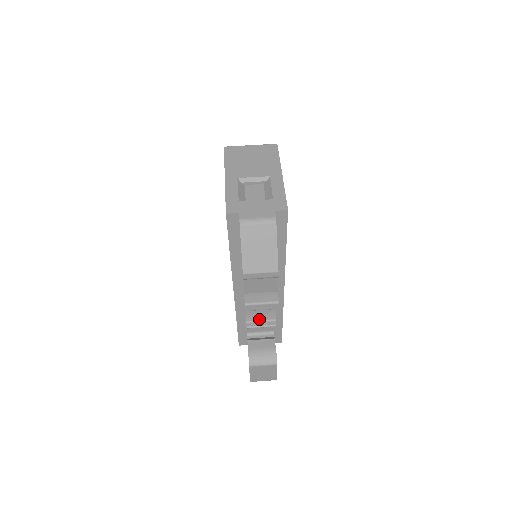
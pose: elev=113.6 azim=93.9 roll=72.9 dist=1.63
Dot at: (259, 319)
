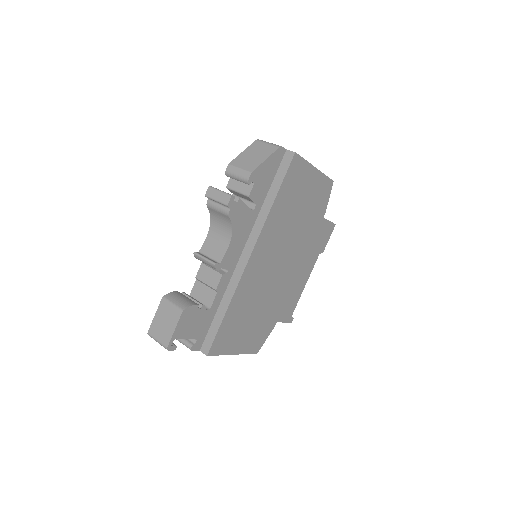
Dot at: (209, 255)
